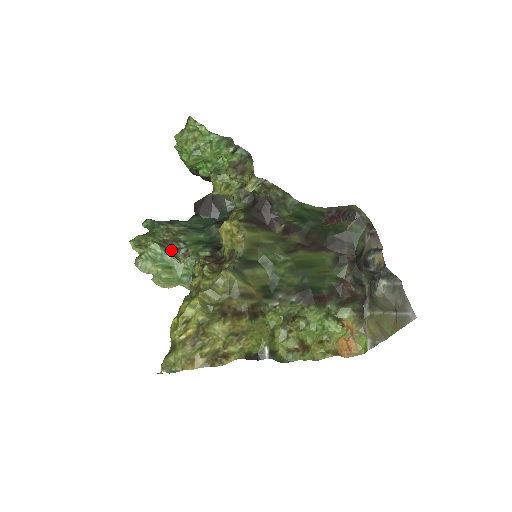
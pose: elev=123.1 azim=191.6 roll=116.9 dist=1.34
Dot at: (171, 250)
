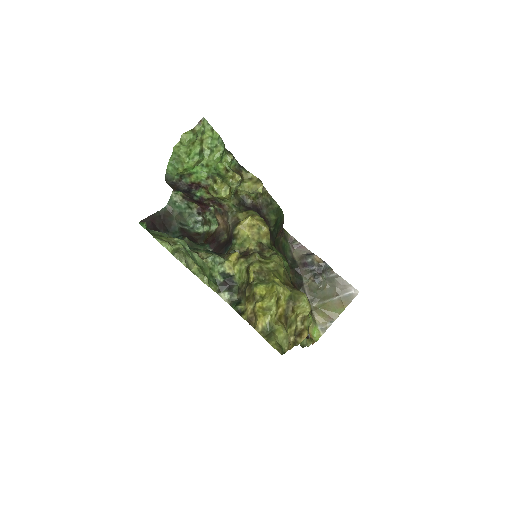
Dot at: occluded
